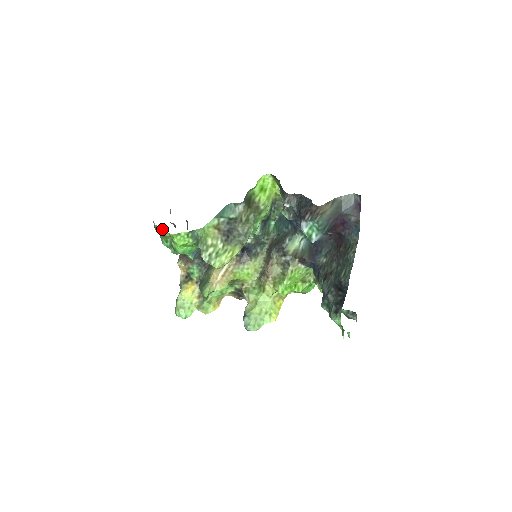
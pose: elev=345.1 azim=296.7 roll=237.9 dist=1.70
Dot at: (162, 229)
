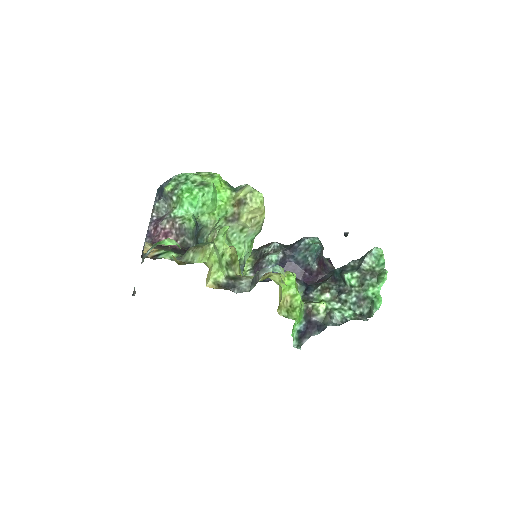
Dot at: (197, 172)
